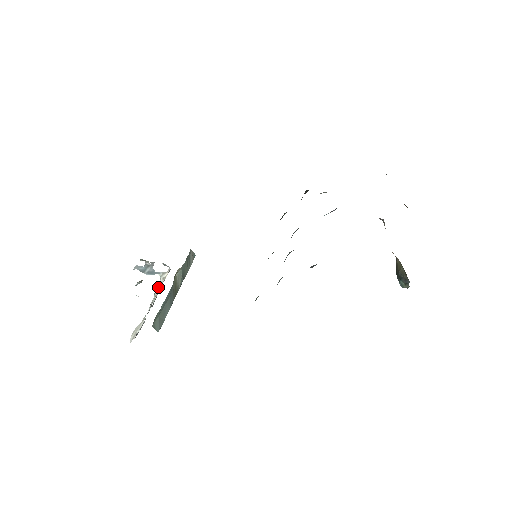
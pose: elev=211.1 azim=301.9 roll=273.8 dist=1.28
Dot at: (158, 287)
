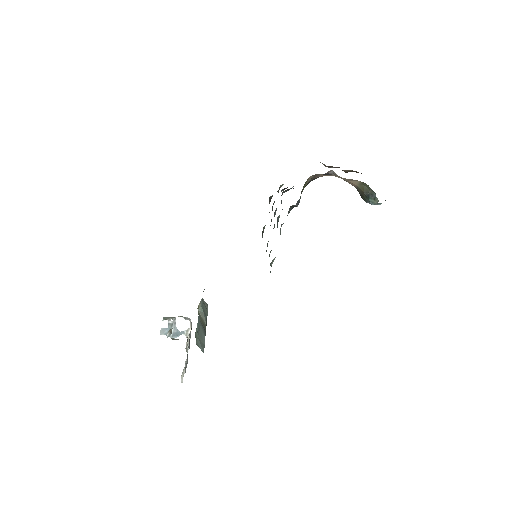
Dot at: (187, 340)
